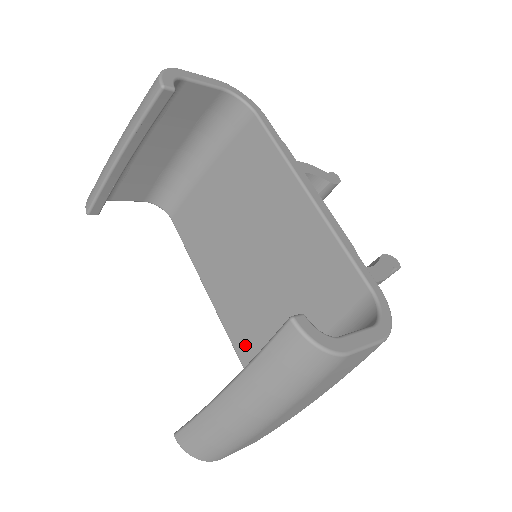
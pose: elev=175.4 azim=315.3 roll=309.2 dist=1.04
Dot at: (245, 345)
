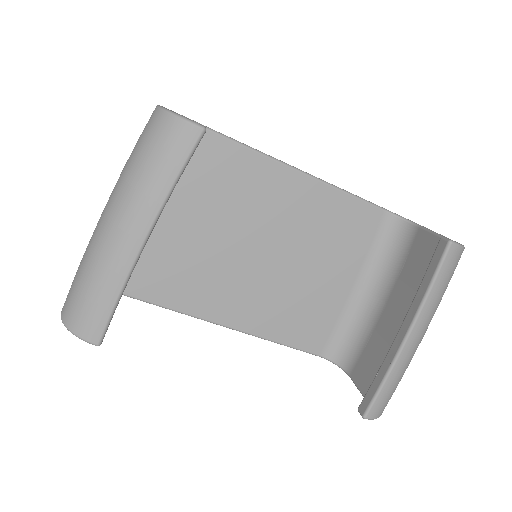
Dot at: (291, 331)
